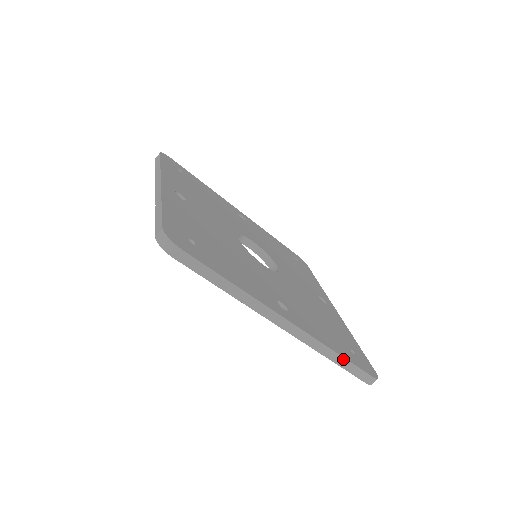
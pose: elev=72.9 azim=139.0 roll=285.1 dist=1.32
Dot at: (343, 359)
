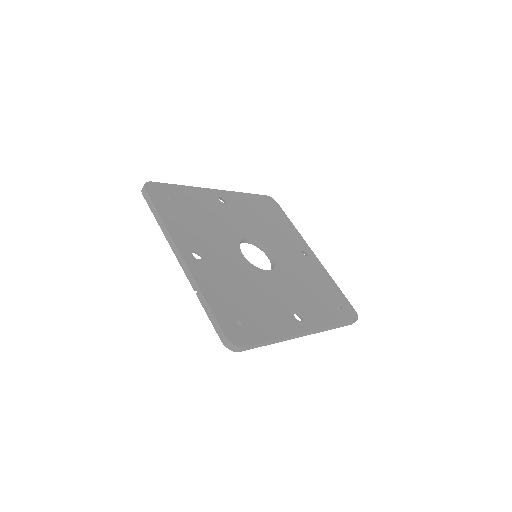
Dot at: (339, 325)
